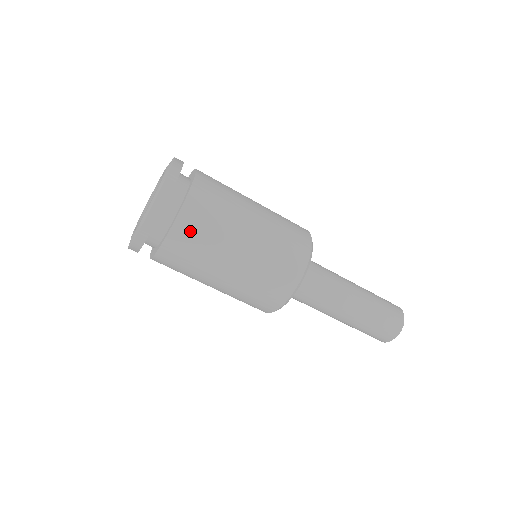
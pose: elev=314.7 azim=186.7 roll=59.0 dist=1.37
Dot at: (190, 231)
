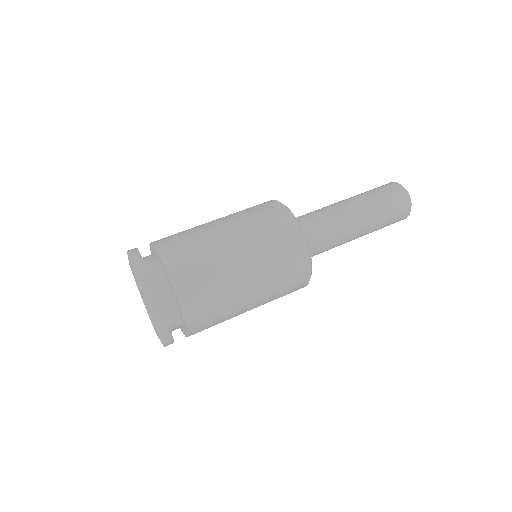
Dot at: (203, 328)
